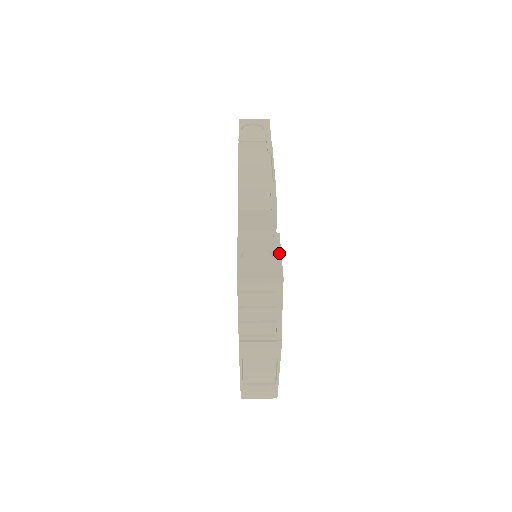
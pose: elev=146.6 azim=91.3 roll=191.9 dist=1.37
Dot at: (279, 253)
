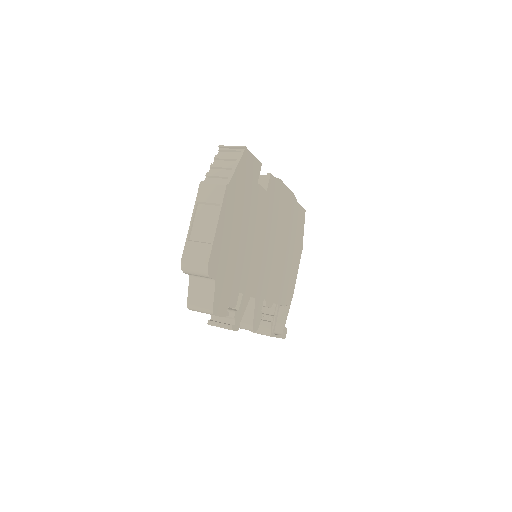
Dot at: (253, 156)
